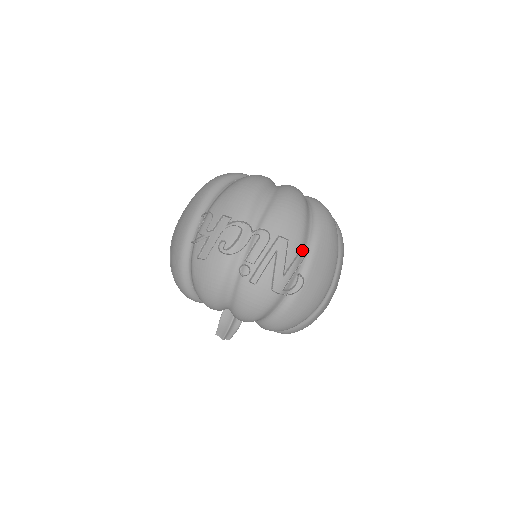
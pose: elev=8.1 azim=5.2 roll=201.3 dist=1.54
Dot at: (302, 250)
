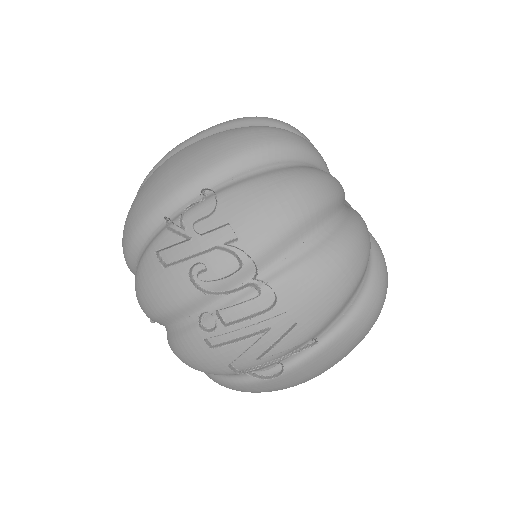
Dot at: (307, 339)
